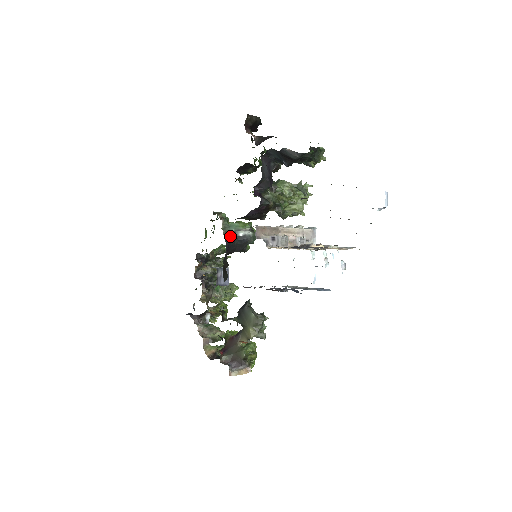
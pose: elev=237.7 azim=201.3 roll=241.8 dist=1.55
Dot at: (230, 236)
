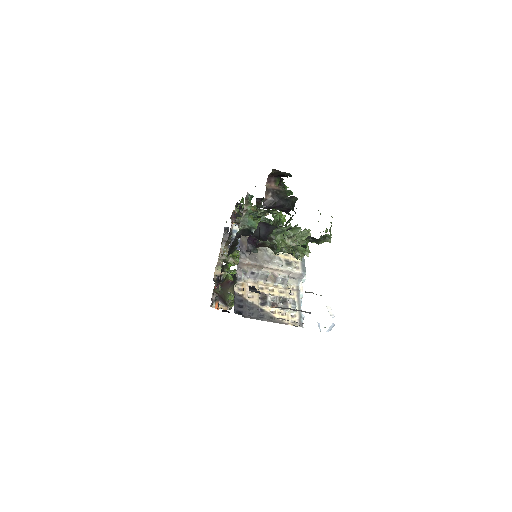
Dot at: (245, 229)
